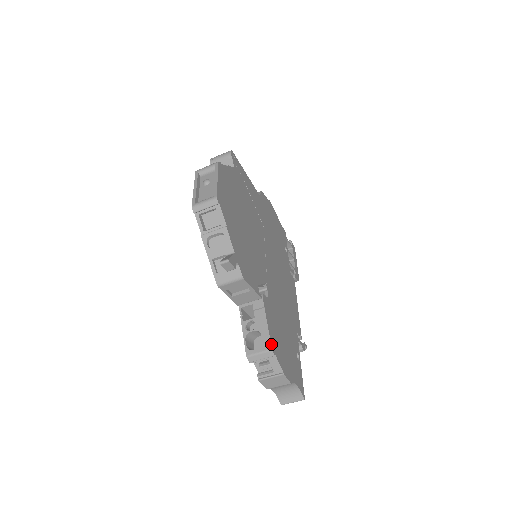
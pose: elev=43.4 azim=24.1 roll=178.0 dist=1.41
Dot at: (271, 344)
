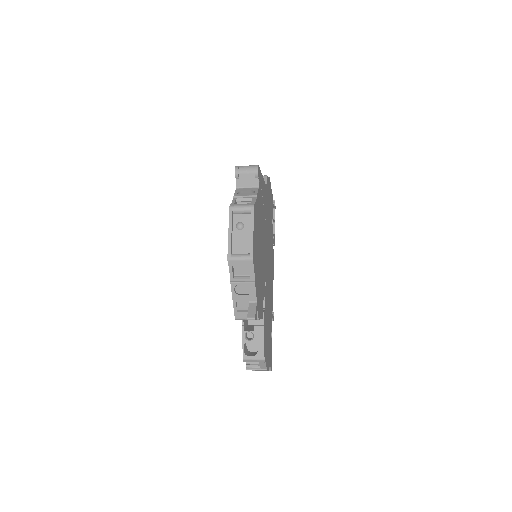
Dot at: (264, 355)
